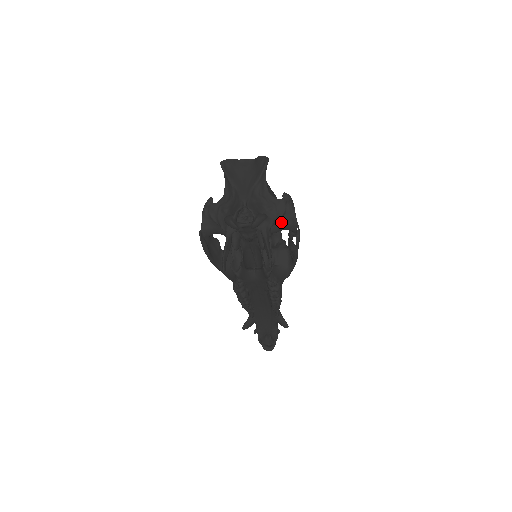
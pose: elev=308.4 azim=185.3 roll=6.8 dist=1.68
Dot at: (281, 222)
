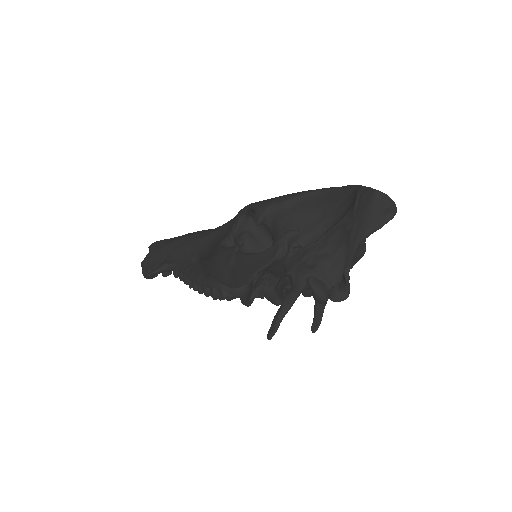
Dot at: occluded
